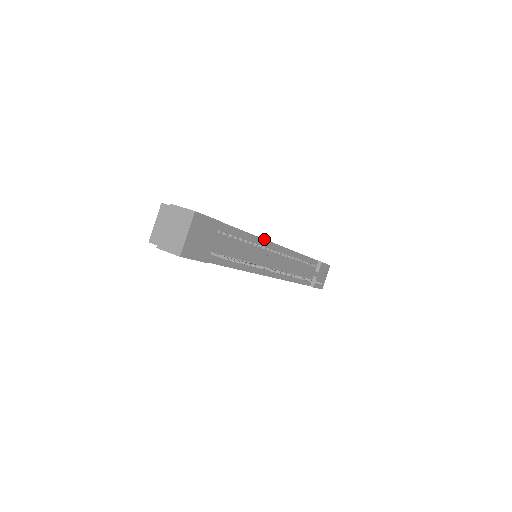
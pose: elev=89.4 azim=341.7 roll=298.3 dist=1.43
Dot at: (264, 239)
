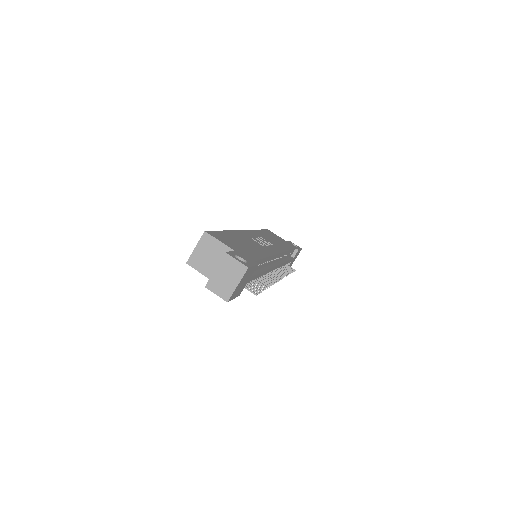
Dot at: (273, 255)
